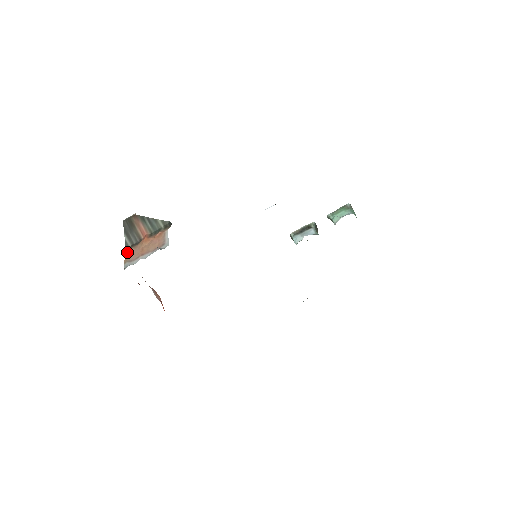
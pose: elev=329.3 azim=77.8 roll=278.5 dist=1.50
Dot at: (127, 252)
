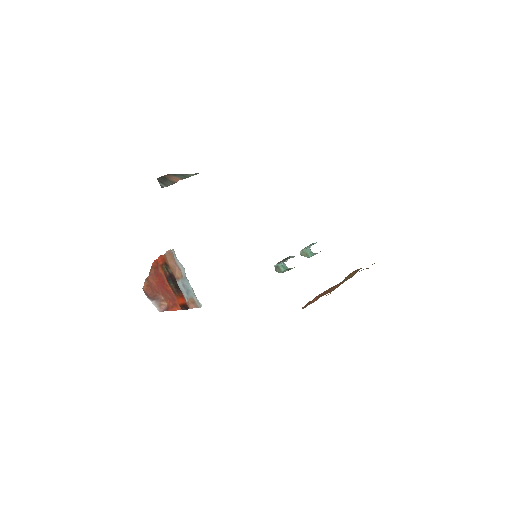
Dot at: occluded
